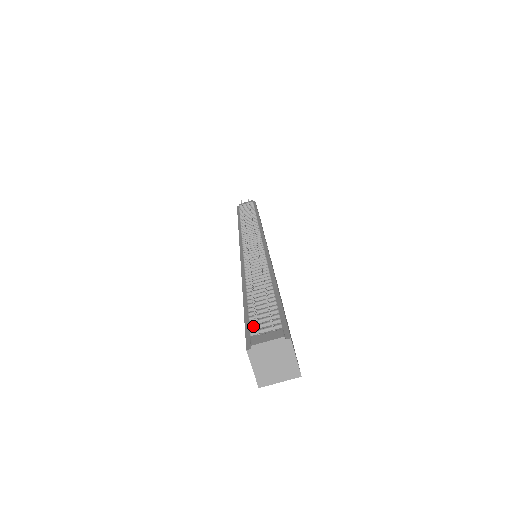
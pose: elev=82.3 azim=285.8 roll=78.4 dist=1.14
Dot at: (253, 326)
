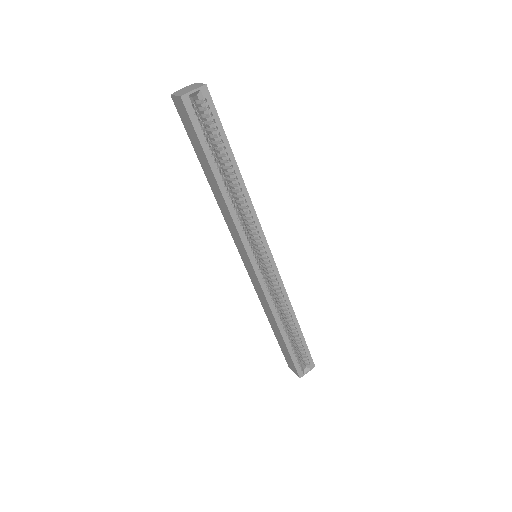
Dot at: occluded
